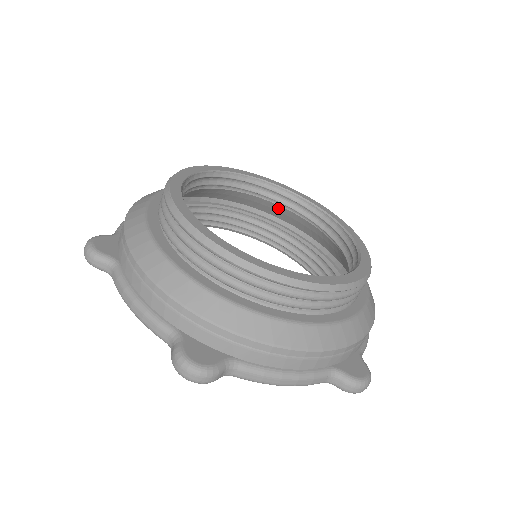
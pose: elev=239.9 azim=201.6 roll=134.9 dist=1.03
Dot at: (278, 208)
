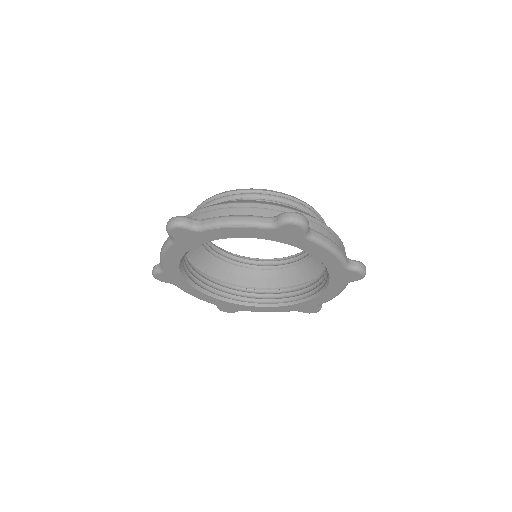
Dot at: (293, 271)
